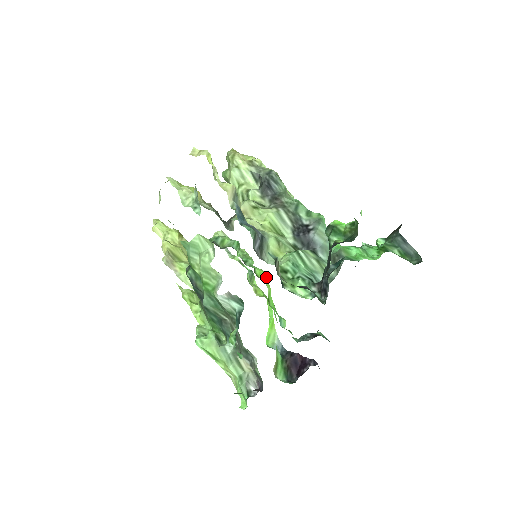
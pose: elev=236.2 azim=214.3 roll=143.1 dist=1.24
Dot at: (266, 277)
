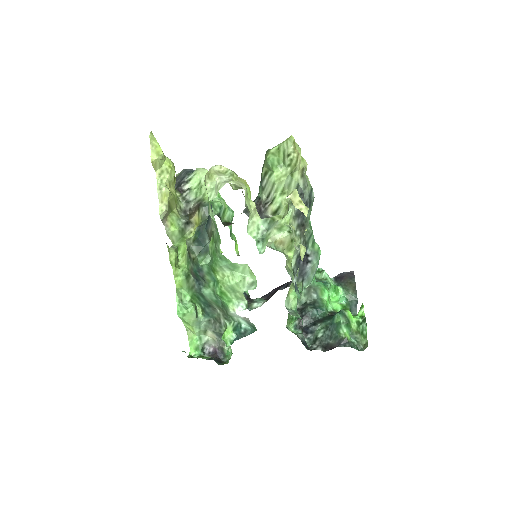
Dot at: (236, 245)
